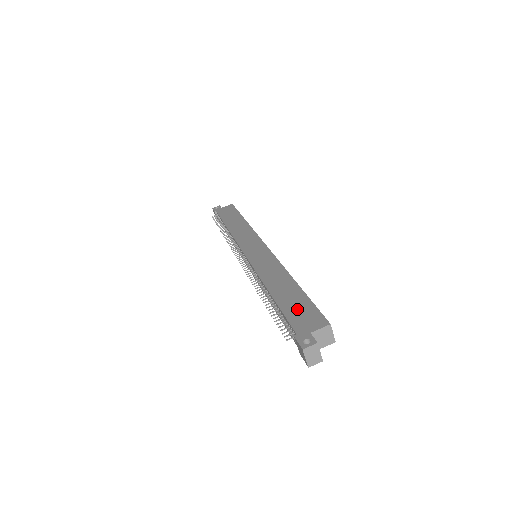
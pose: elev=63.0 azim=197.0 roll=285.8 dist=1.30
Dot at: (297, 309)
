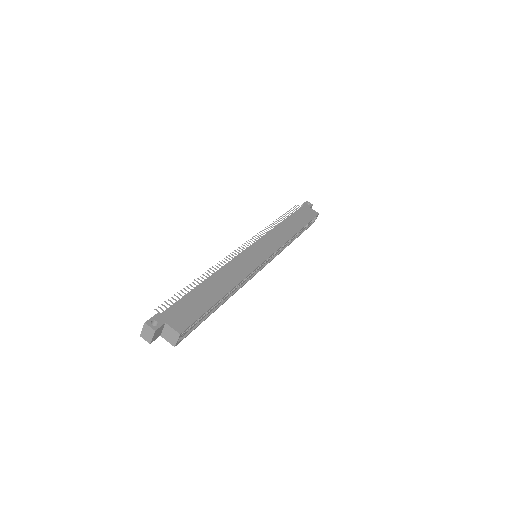
Dot at: (191, 305)
